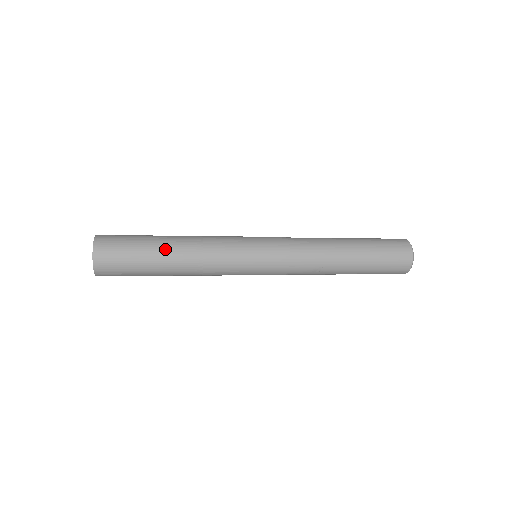
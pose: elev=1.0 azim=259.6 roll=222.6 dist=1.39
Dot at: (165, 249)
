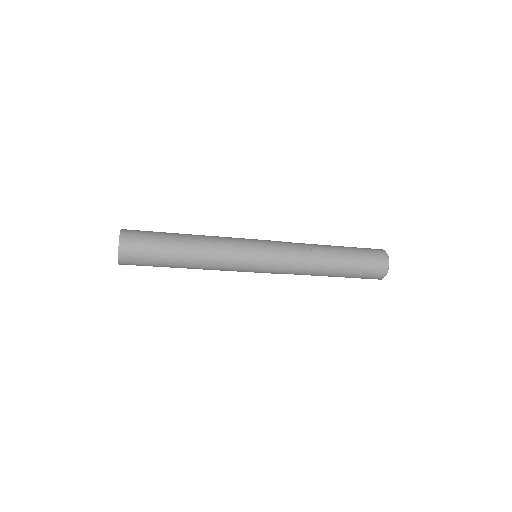
Dot at: (180, 234)
